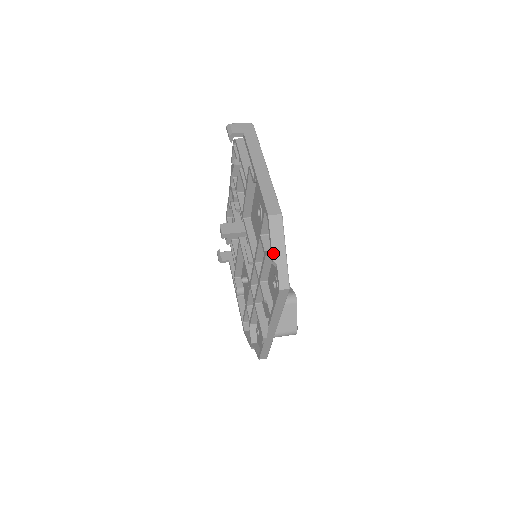
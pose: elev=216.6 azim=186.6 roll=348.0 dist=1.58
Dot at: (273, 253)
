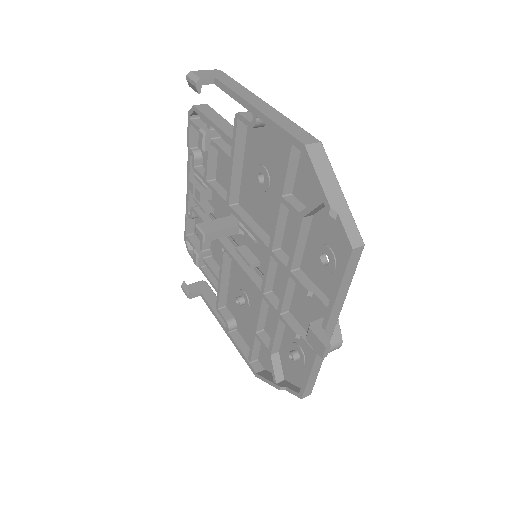
Dot at: (327, 197)
